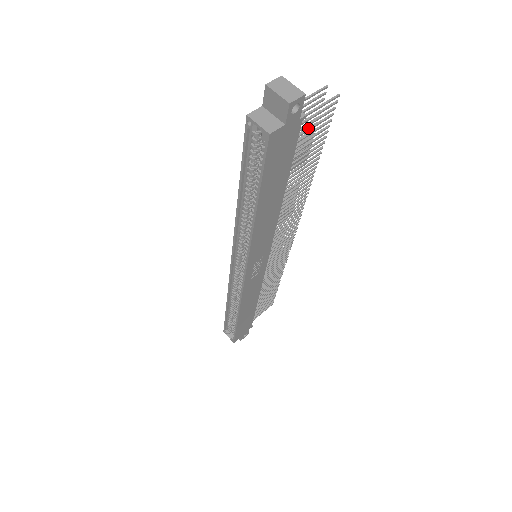
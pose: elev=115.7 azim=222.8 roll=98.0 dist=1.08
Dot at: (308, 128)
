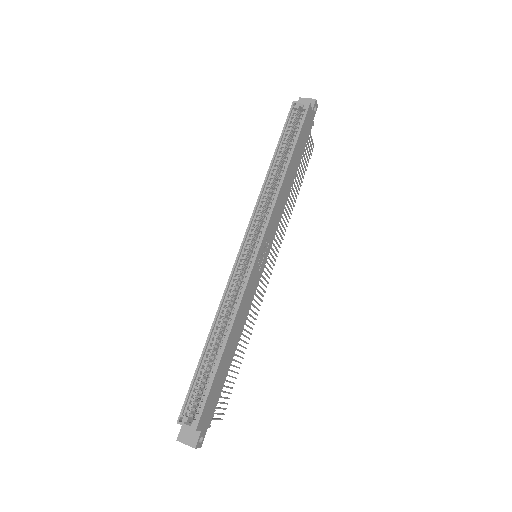
Dot at: (306, 146)
